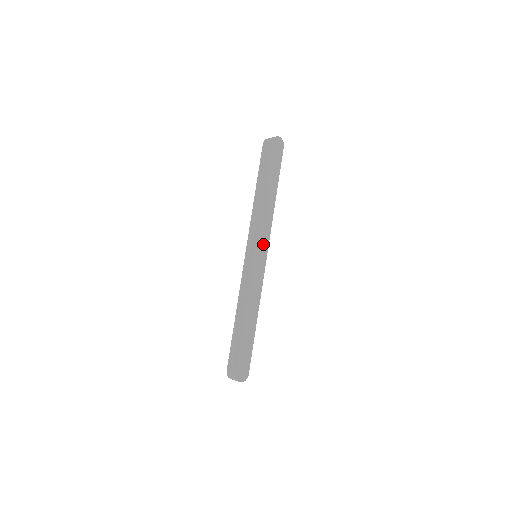
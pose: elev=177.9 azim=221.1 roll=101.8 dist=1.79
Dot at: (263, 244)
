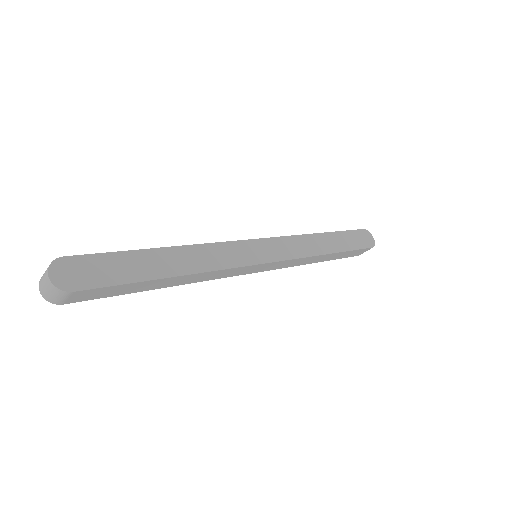
Dot at: (277, 250)
